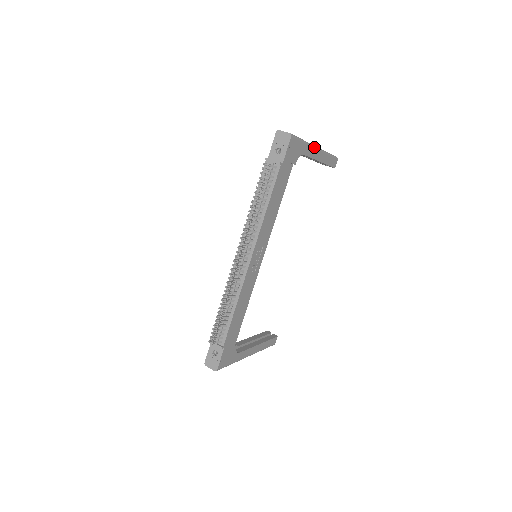
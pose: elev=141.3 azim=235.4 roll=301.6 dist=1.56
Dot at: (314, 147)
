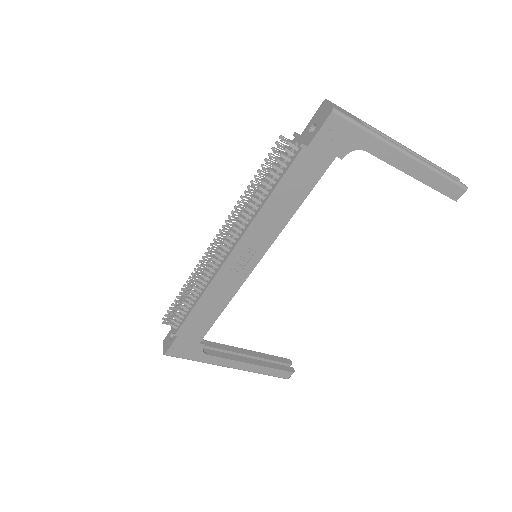
Dot at: (397, 148)
